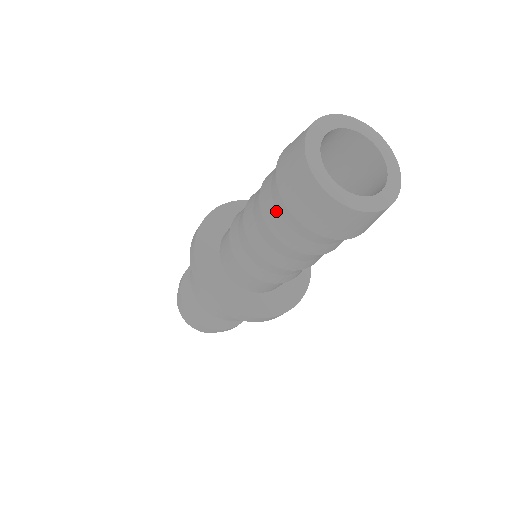
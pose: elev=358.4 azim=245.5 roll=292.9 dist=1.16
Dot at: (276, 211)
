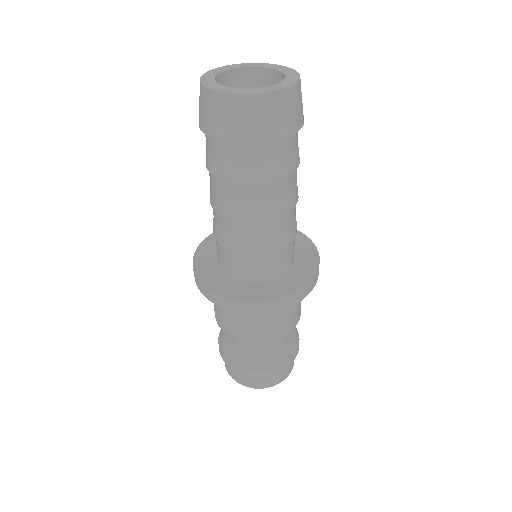
Dot at: (206, 147)
